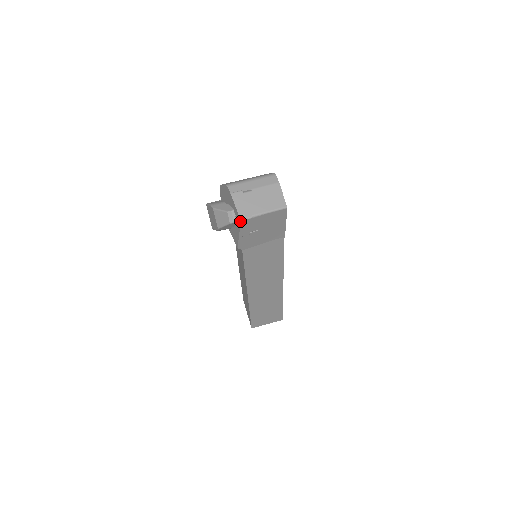
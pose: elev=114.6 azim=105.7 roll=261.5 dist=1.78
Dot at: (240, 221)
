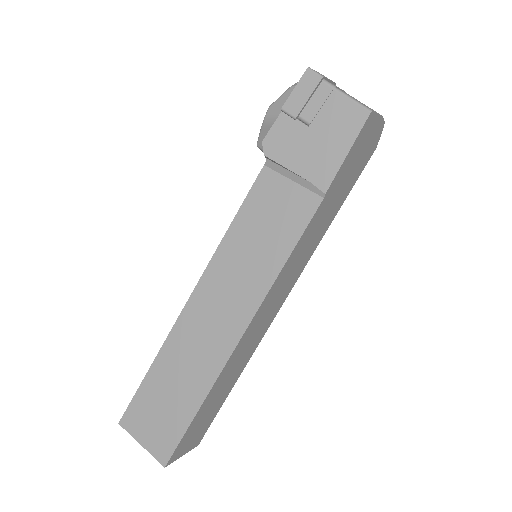
Dot at: (307, 69)
